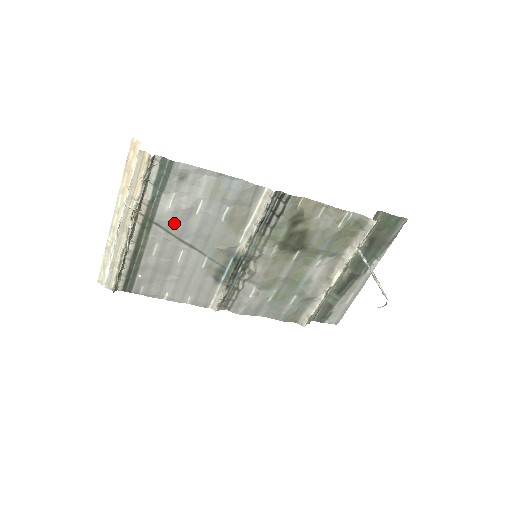
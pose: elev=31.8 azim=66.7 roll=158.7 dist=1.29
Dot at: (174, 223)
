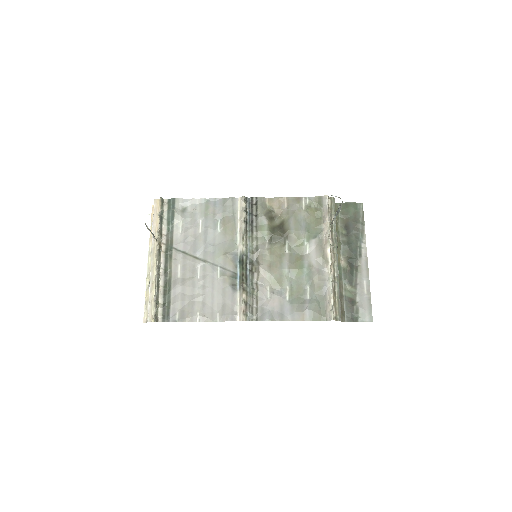
Dot at: (187, 244)
